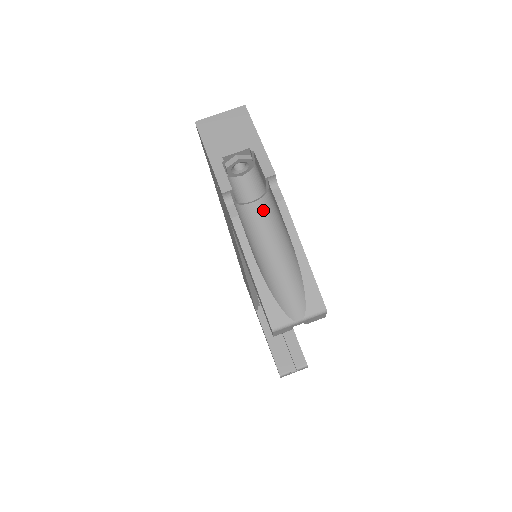
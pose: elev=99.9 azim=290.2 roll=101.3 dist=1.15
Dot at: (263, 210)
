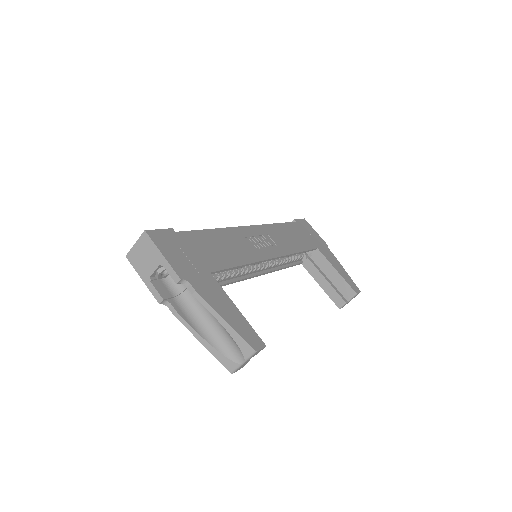
Dot at: occluded
